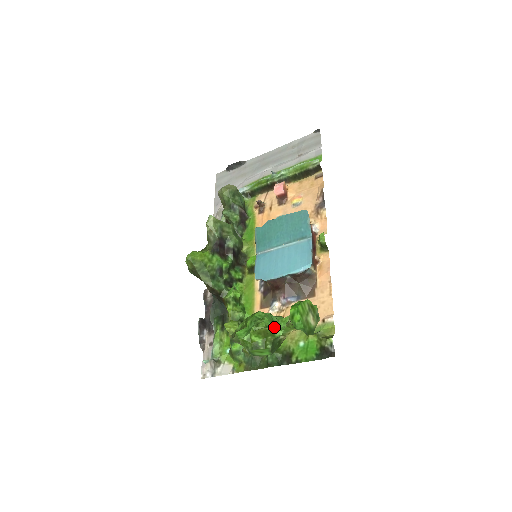
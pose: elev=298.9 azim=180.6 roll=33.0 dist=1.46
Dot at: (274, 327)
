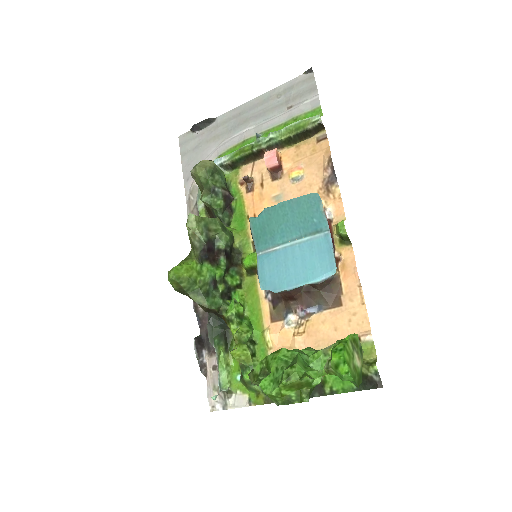
Dot at: (309, 374)
